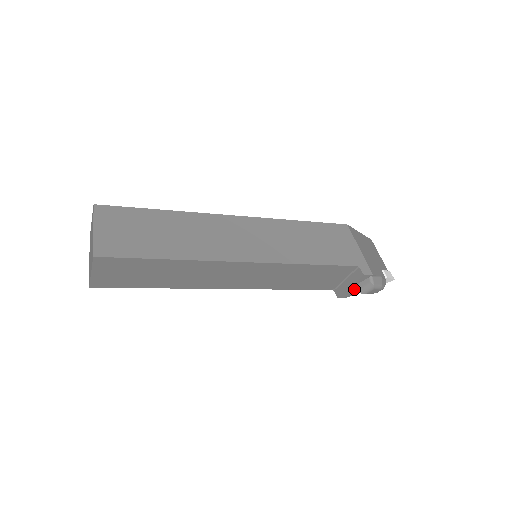
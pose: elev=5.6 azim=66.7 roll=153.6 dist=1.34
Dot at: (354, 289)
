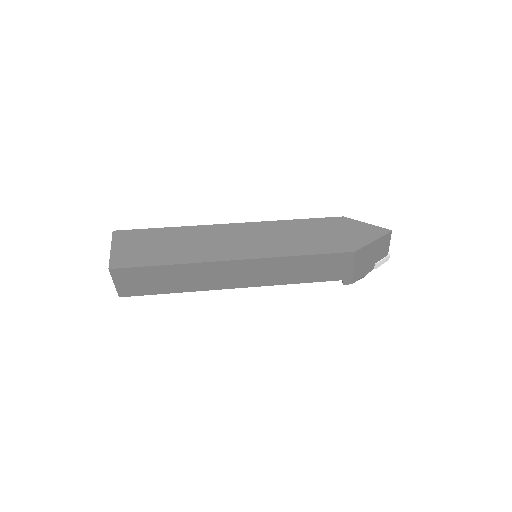
Dot at: occluded
